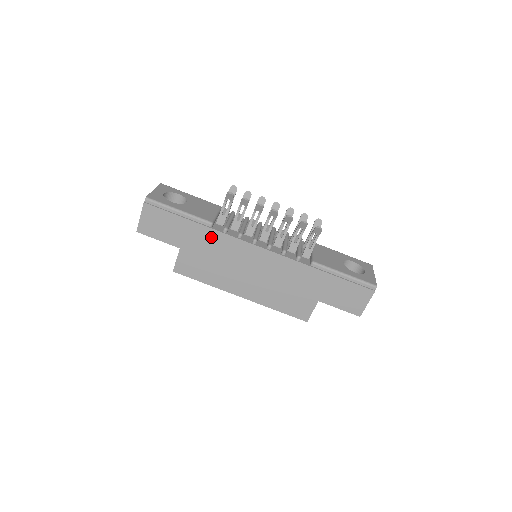
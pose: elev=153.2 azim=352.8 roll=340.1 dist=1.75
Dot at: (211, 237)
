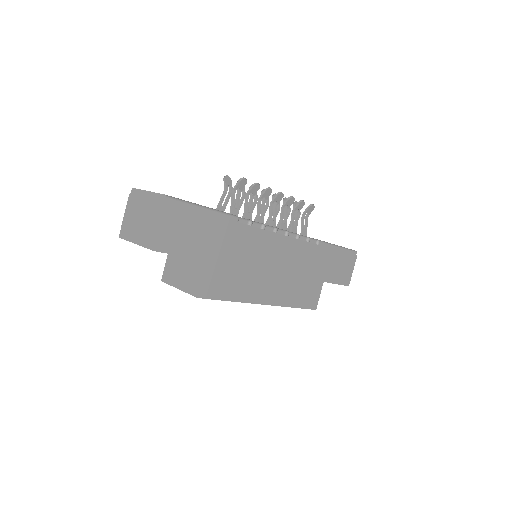
Dot at: (240, 235)
